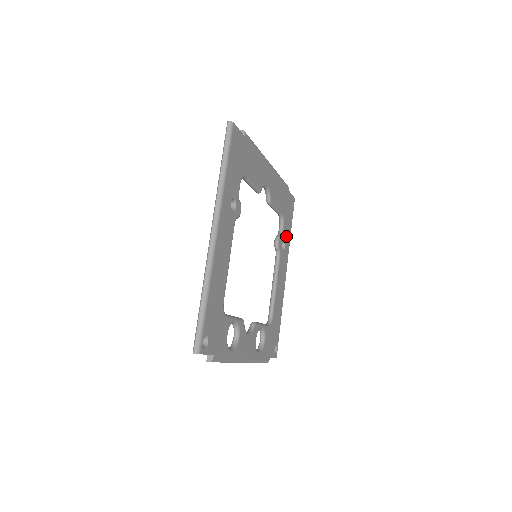
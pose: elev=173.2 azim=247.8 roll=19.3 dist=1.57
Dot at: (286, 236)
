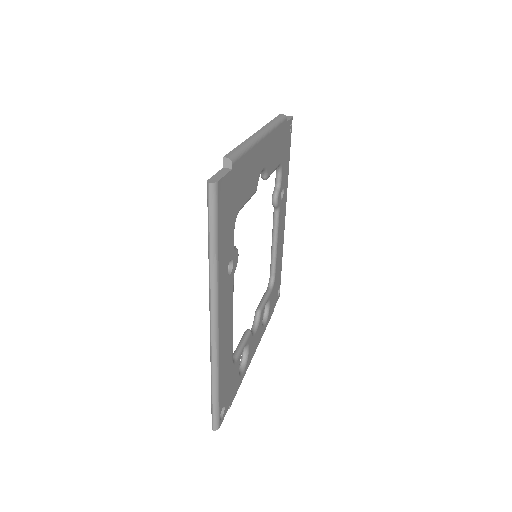
Dot at: (284, 178)
